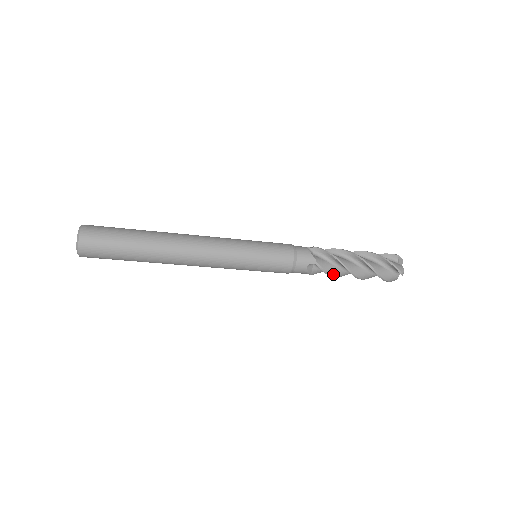
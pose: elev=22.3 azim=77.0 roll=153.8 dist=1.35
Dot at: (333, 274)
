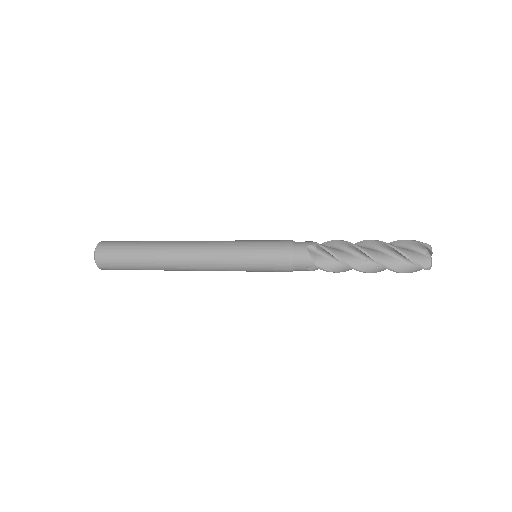
Dot at: (341, 271)
